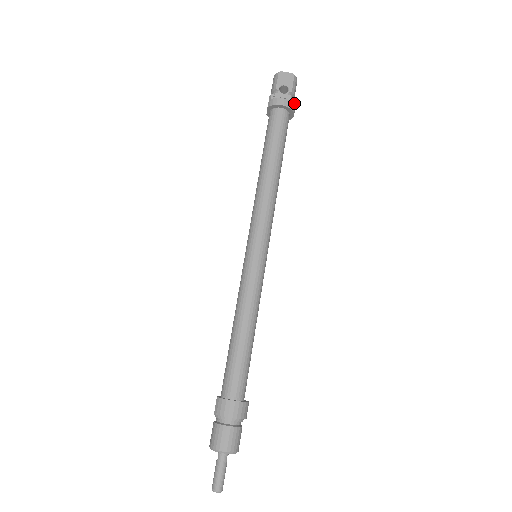
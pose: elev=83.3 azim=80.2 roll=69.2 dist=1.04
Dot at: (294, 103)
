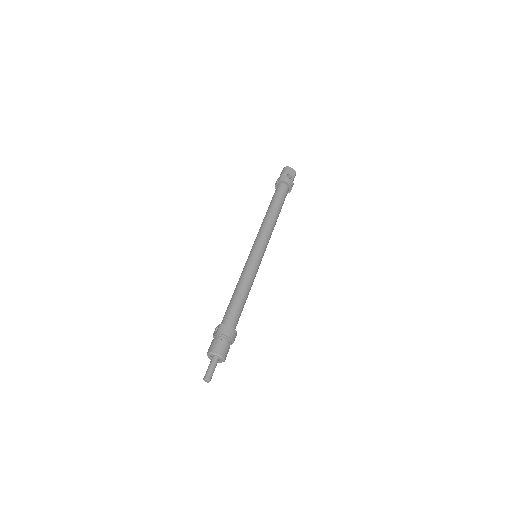
Dot at: occluded
